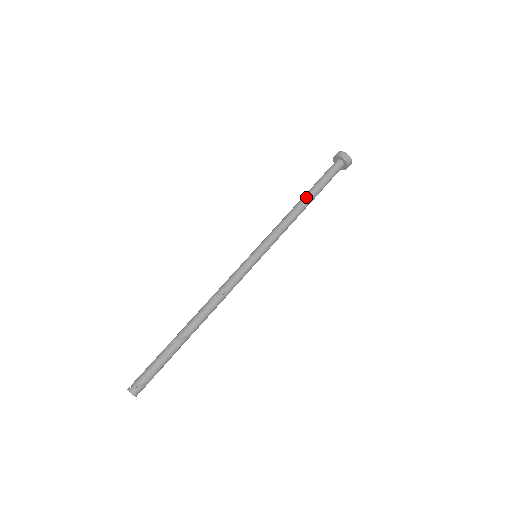
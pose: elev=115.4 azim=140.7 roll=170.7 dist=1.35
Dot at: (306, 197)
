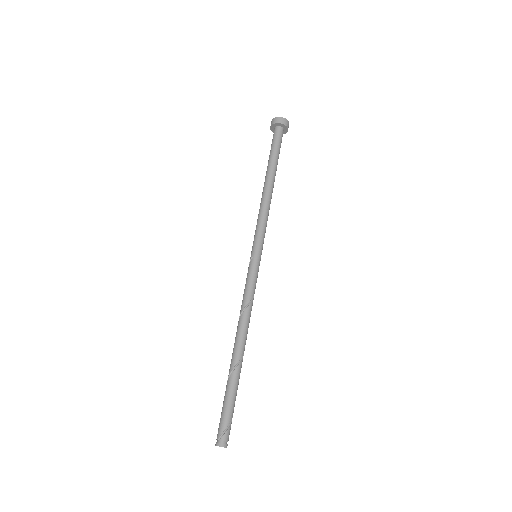
Dot at: (266, 177)
